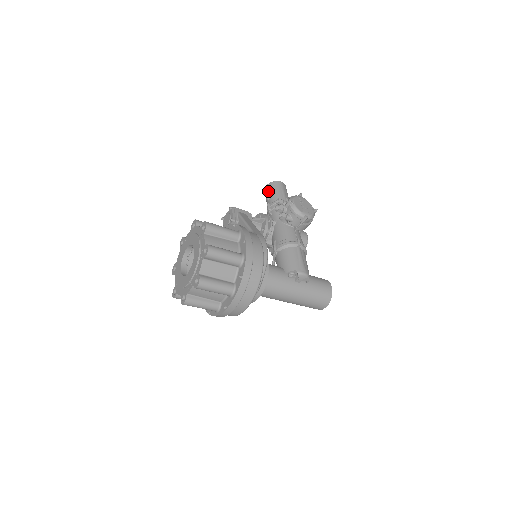
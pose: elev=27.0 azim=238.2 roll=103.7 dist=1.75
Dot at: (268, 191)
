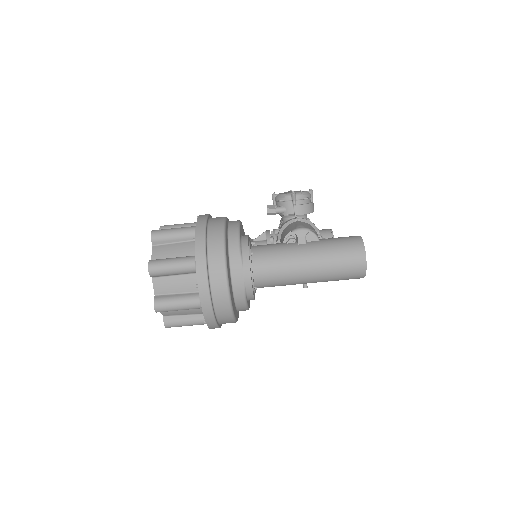
Dot at: occluded
